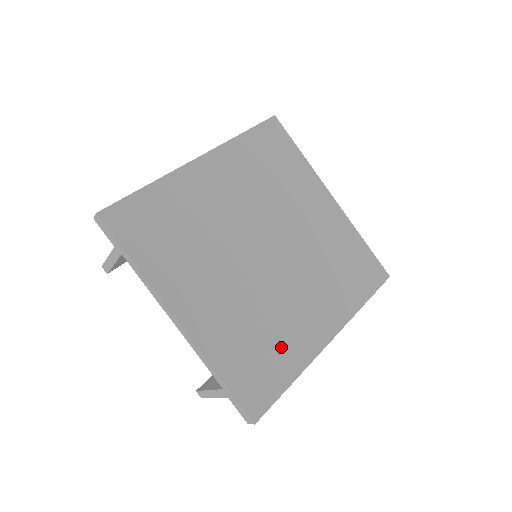
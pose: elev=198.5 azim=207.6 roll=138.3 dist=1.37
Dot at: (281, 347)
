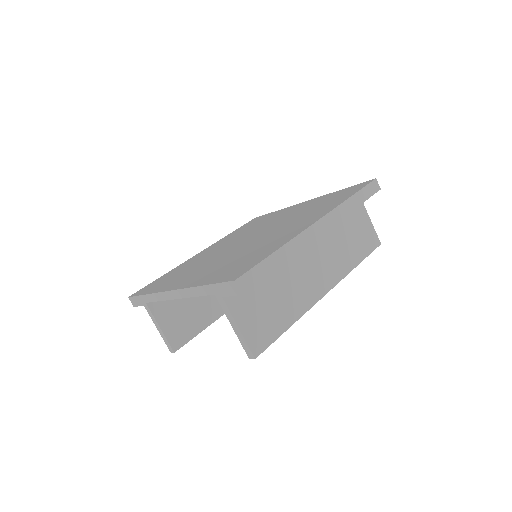
Dot at: (262, 250)
